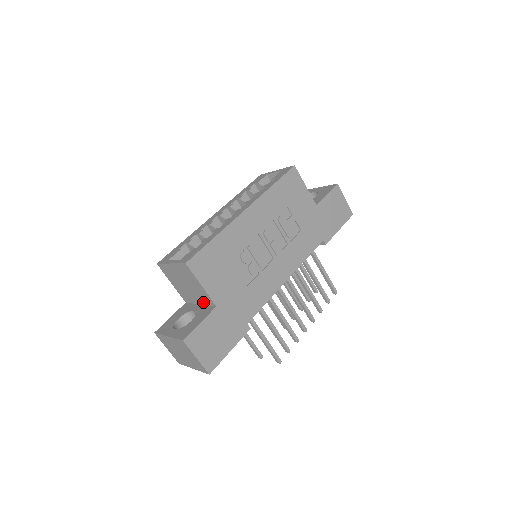
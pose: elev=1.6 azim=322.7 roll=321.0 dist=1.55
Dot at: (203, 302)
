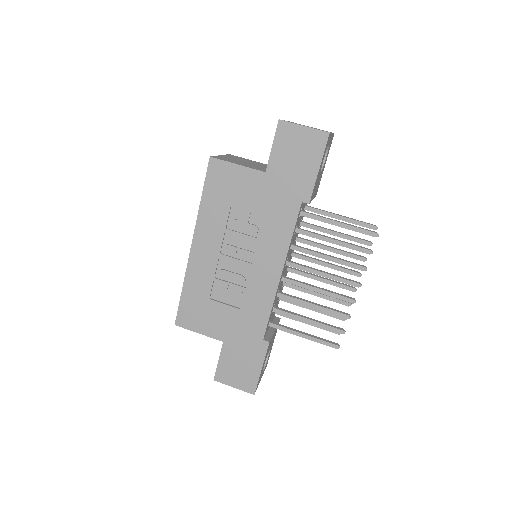
Dot at: occluded
